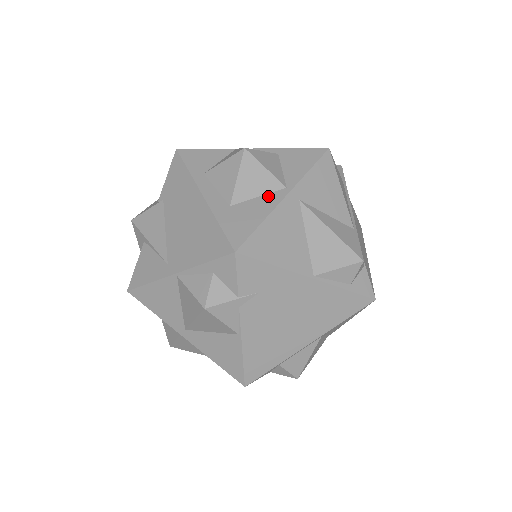
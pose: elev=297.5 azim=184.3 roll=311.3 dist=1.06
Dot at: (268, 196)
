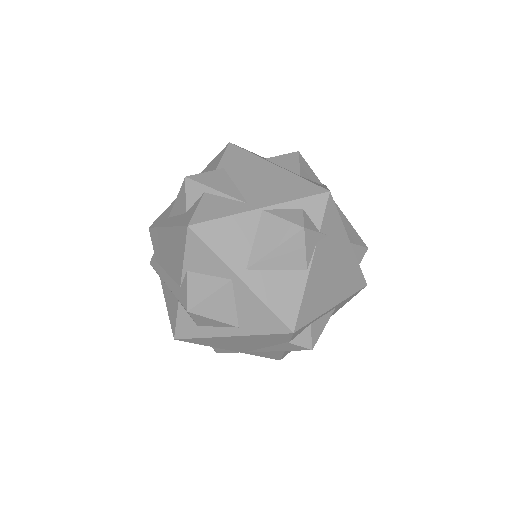
Dot at: (318, 183)
